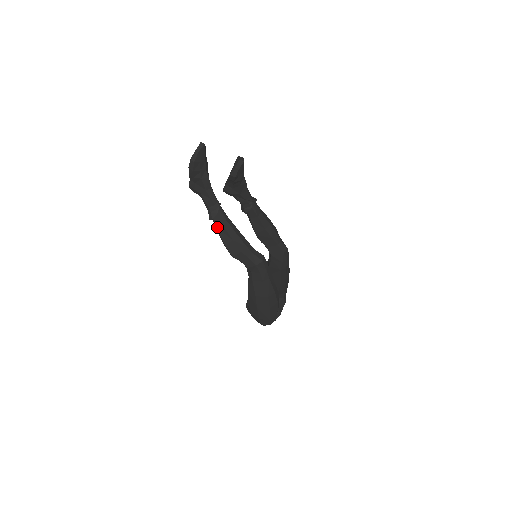
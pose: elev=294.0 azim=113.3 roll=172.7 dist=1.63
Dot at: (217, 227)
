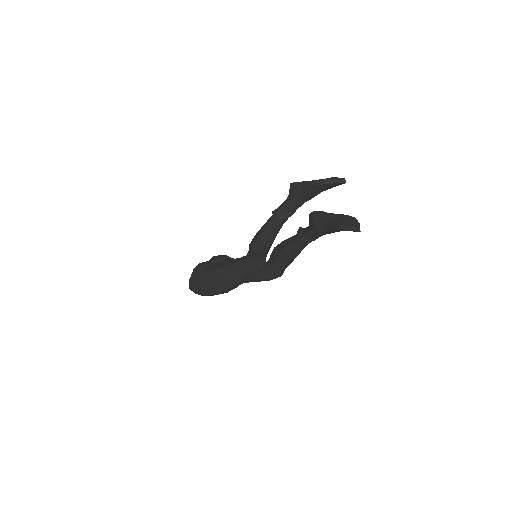
Dot at: (270, 223)
